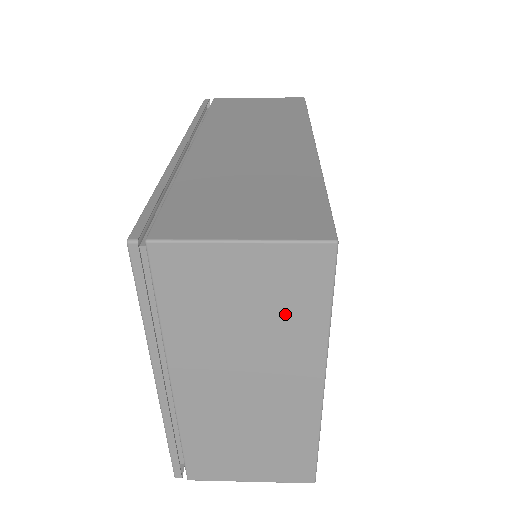
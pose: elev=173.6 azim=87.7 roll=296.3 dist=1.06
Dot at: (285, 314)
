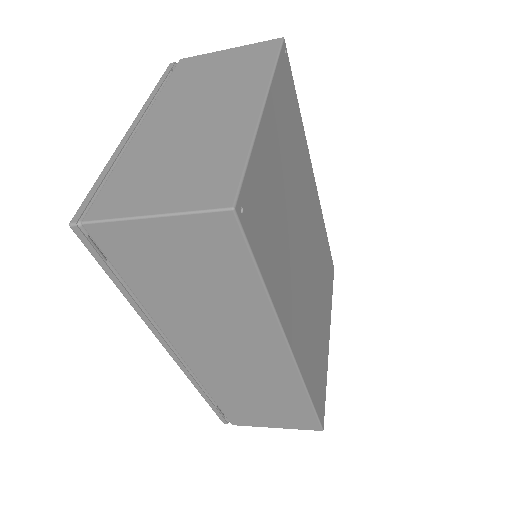
Dot at: (245, 69)
